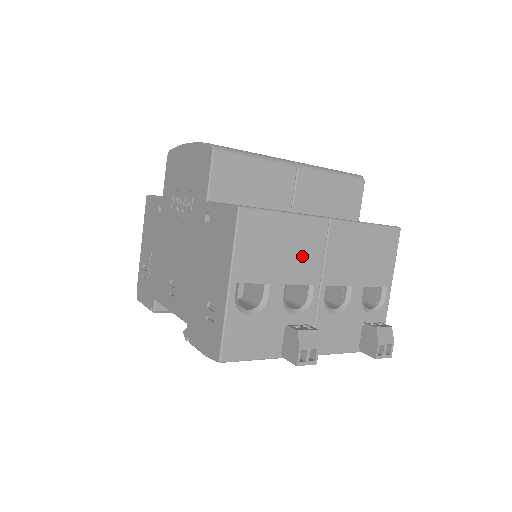
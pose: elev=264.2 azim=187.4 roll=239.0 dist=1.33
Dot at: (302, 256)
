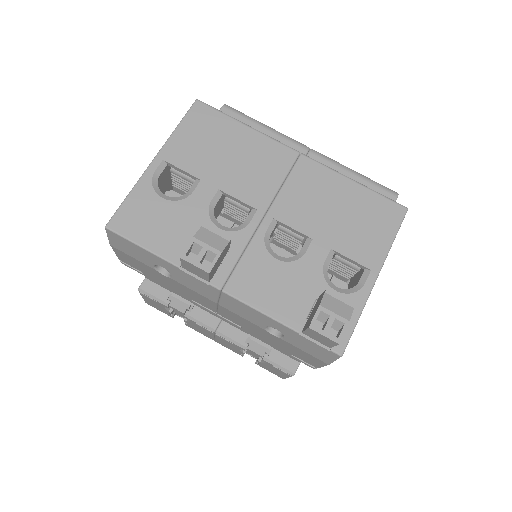
Dot at: (251, 172)
